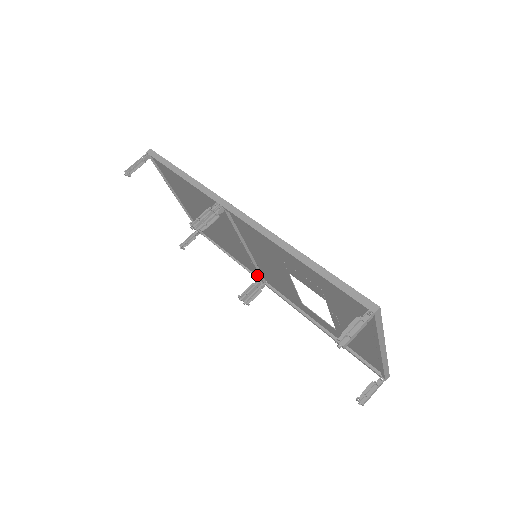
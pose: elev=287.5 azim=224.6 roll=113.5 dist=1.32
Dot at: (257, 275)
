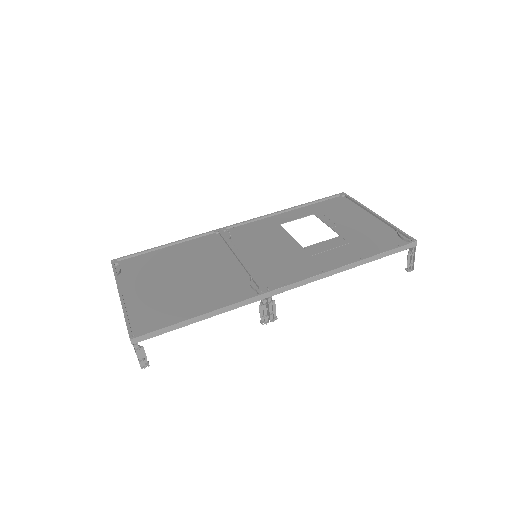
Dot at: (212, 235)
